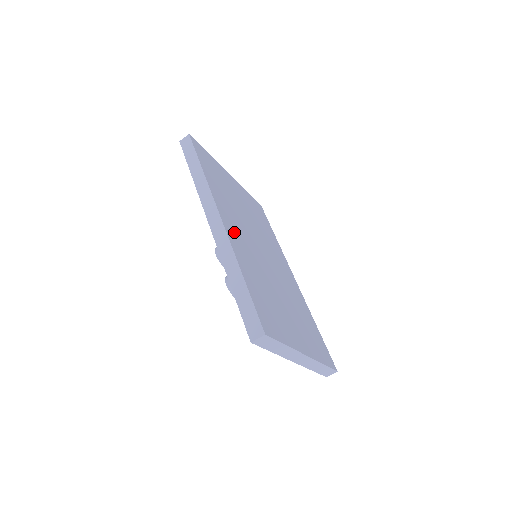
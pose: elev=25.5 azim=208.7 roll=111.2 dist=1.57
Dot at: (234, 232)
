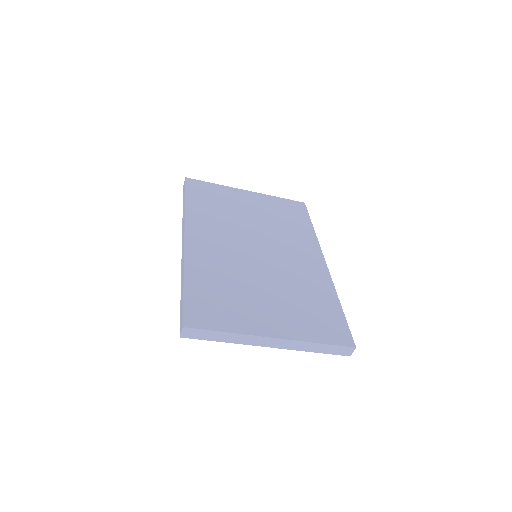
Dot at: (203, 245)
